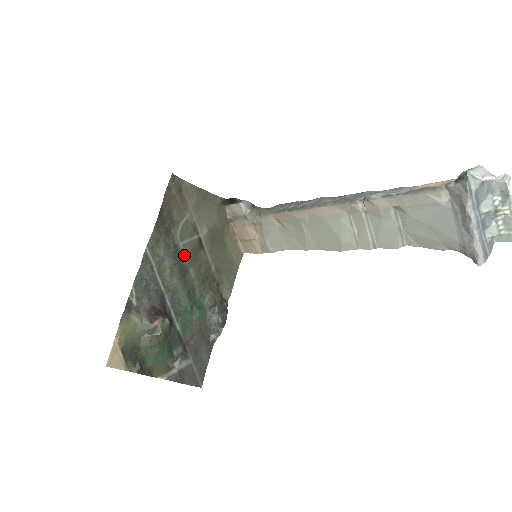
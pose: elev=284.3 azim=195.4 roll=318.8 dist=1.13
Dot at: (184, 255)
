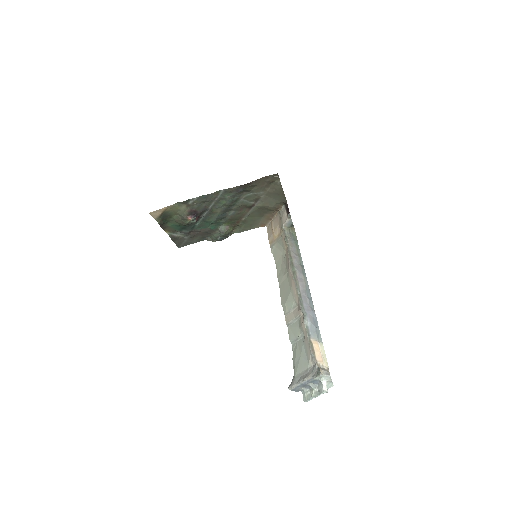
Dot at: (237, 205)
